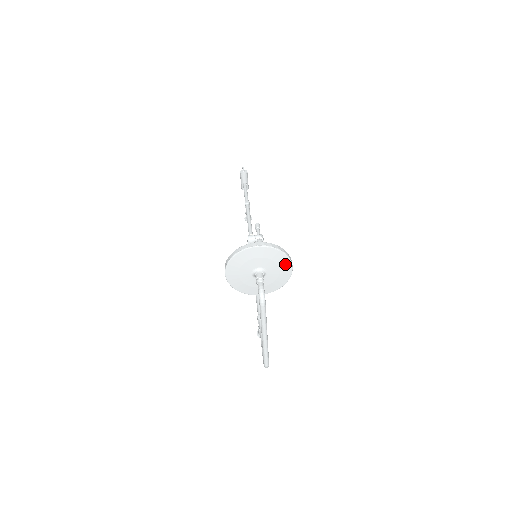
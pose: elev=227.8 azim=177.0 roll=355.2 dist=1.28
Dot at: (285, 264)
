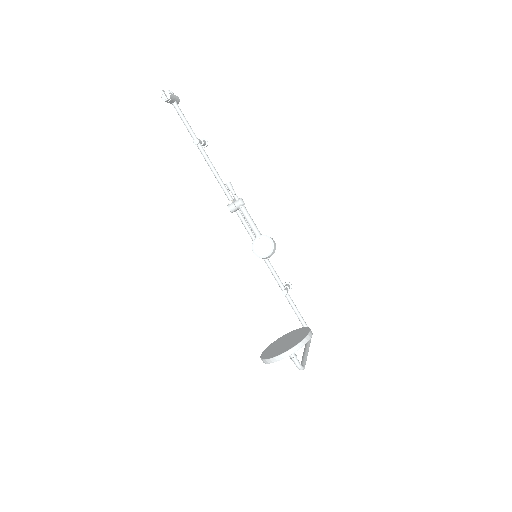
Dot at: occluded
